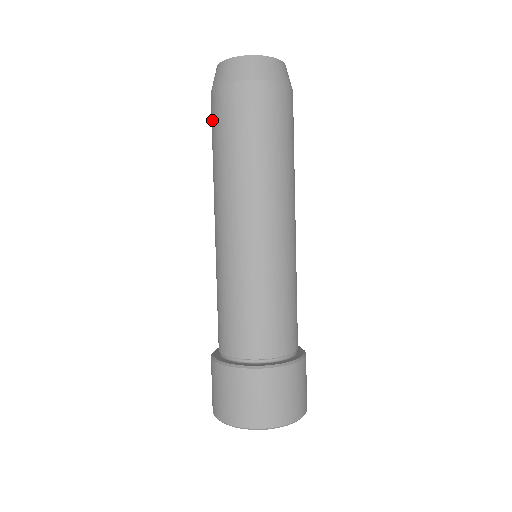
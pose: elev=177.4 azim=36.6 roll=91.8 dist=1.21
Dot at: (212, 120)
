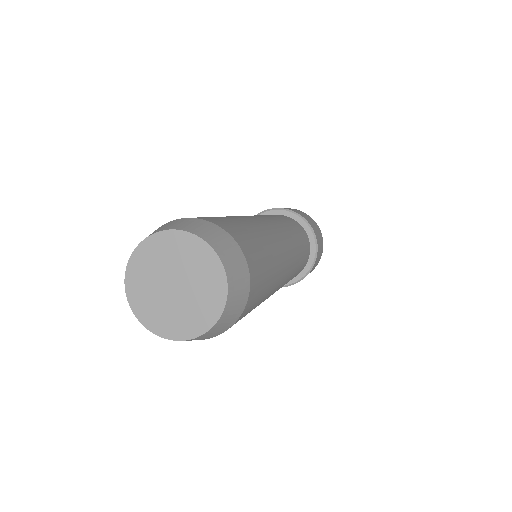
Dot at: occluded
